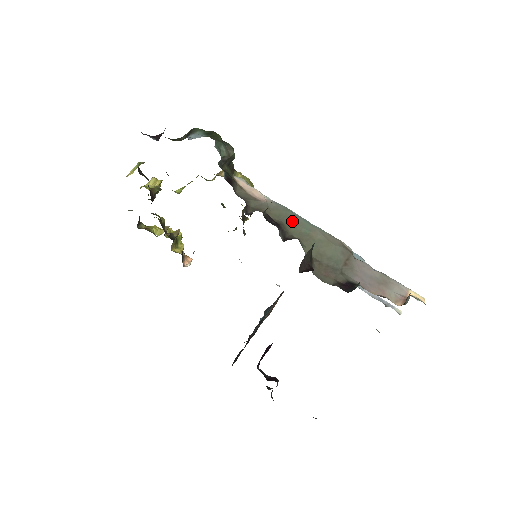
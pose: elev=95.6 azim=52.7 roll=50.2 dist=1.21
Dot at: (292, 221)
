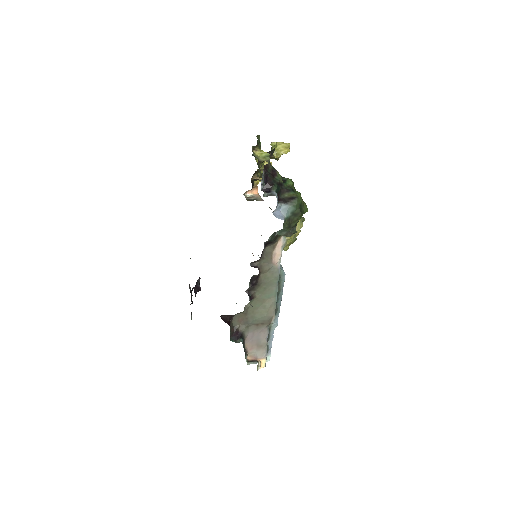
Dot at: (268, 286)
